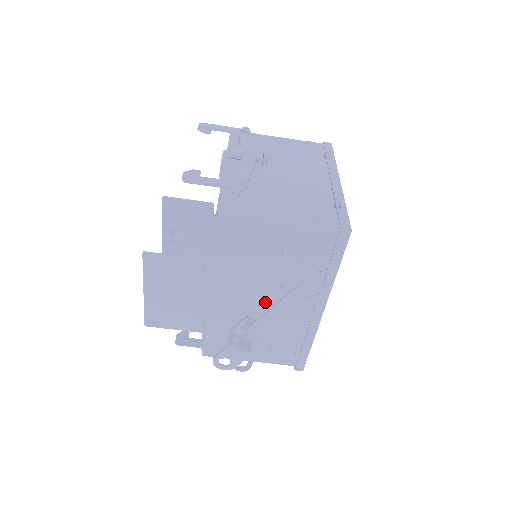
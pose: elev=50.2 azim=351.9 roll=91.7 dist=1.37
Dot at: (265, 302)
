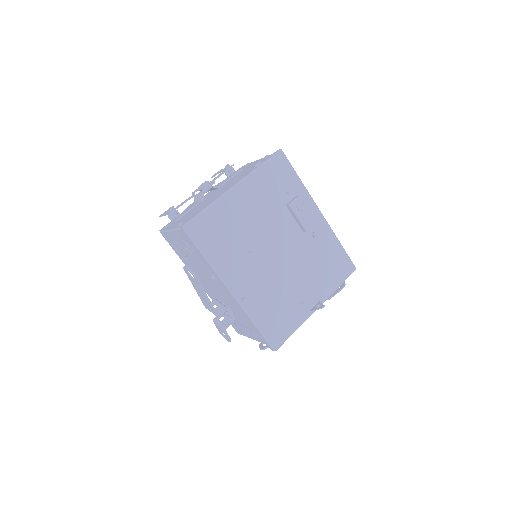
Dot at: (215, 288)
